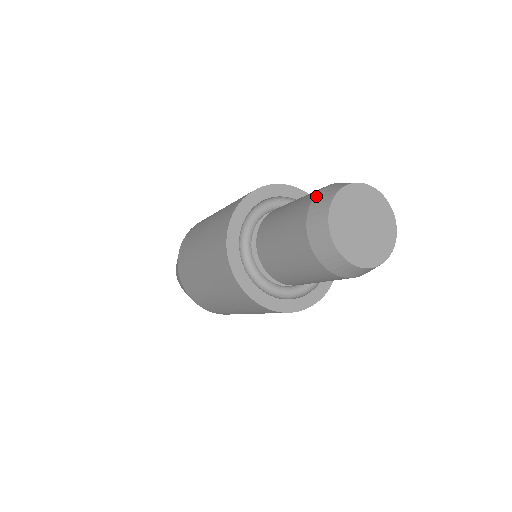
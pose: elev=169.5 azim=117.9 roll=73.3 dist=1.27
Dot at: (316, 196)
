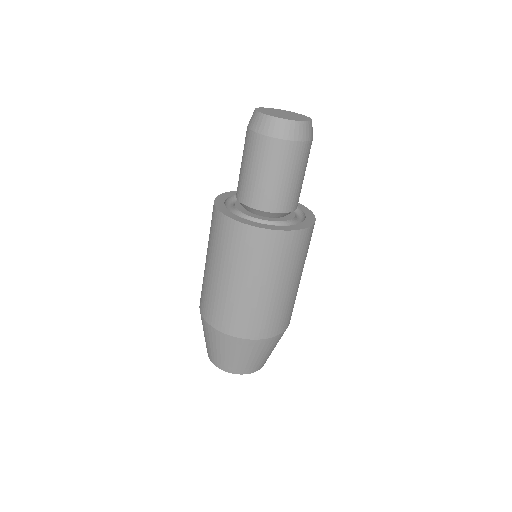
Dot at: (248, 125)
